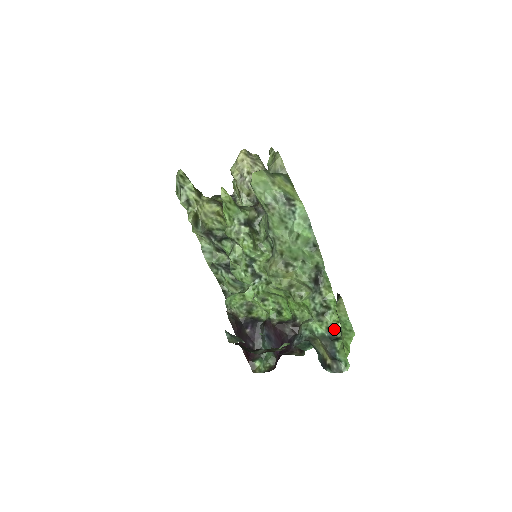
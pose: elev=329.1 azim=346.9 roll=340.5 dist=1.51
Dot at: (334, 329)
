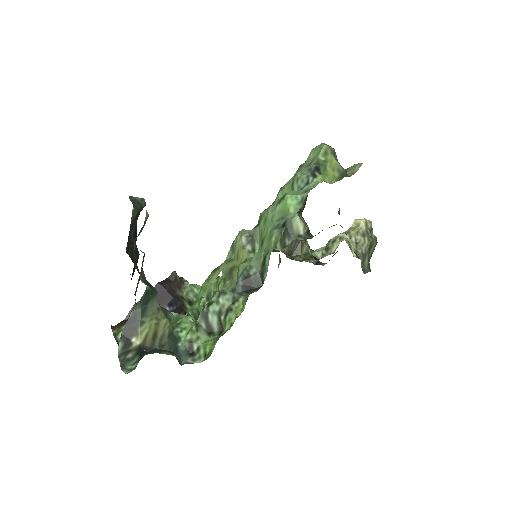
Dot at: (193, 357)
